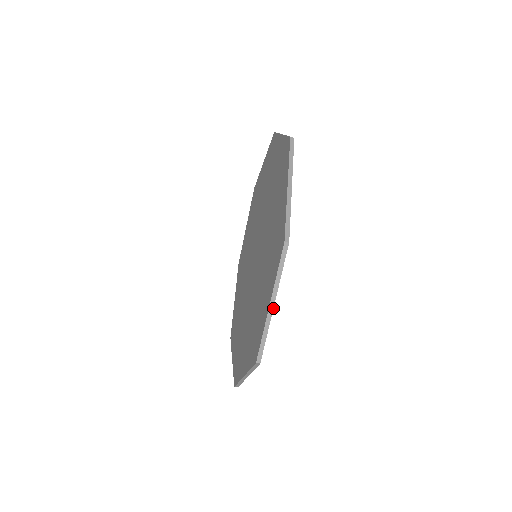
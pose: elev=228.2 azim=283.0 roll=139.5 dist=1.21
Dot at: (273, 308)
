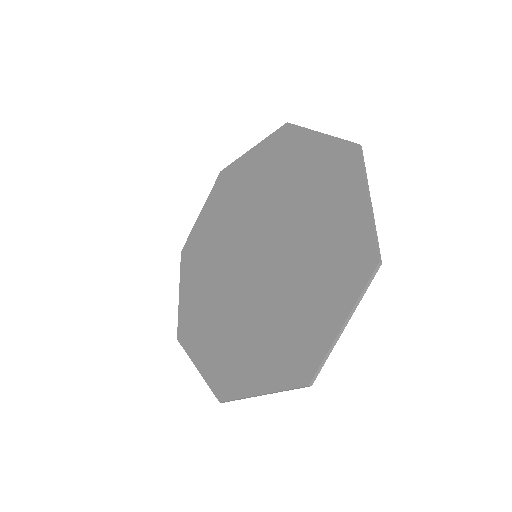
Dot at: occluded
